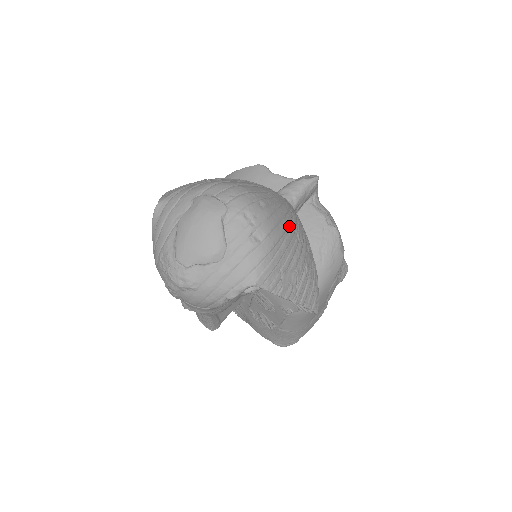
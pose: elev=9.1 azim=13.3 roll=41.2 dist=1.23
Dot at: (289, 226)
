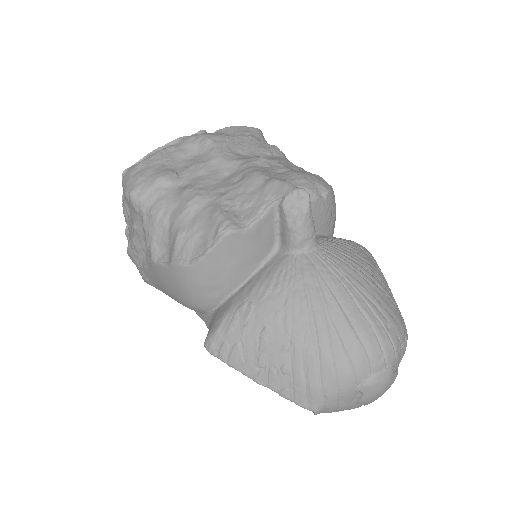
Dot at: (378, 287)
